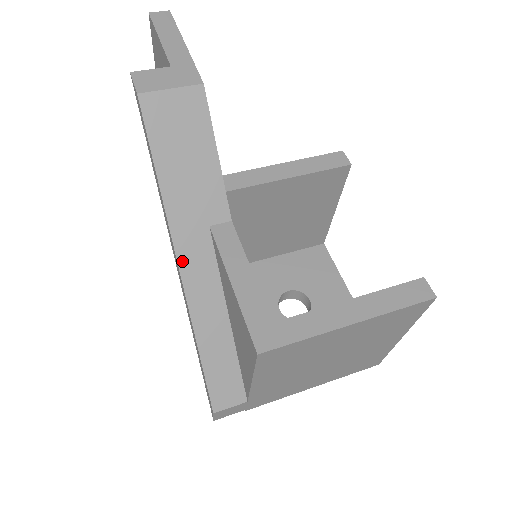
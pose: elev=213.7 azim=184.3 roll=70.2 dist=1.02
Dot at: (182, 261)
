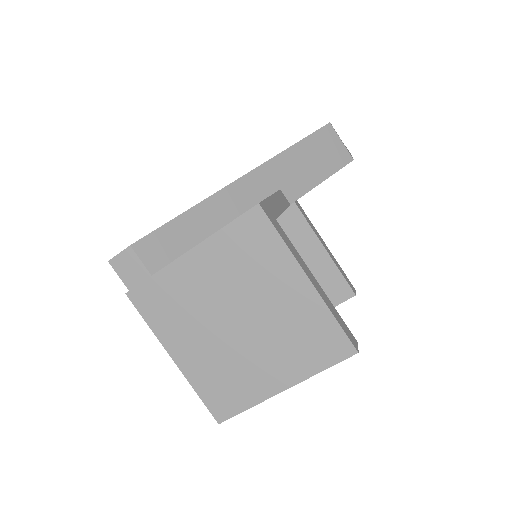
Dot at: (249, 176)
